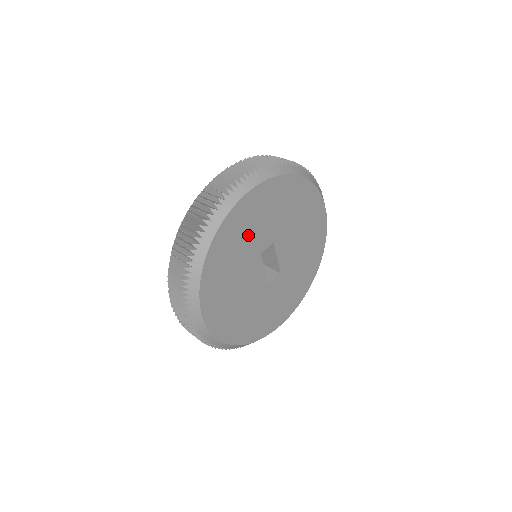
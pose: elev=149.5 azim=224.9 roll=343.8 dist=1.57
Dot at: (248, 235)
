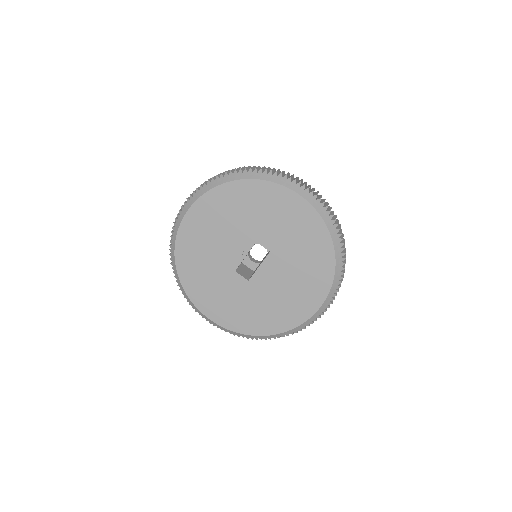
Dot at: (265, 216)
